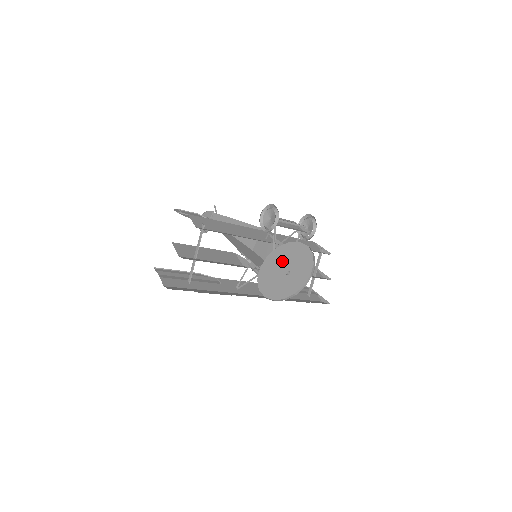
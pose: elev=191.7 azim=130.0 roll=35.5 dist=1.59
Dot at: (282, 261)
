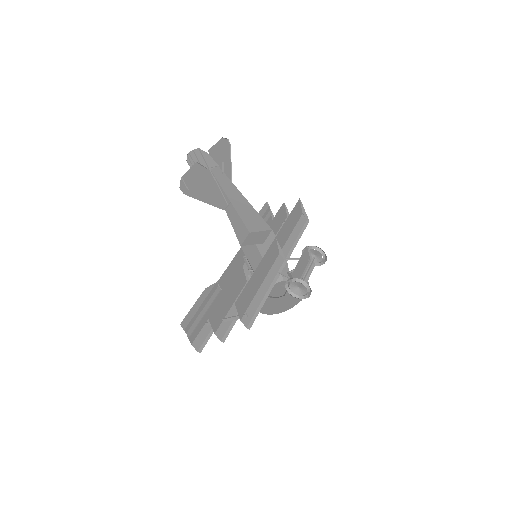
Dot at: (285, 298)
